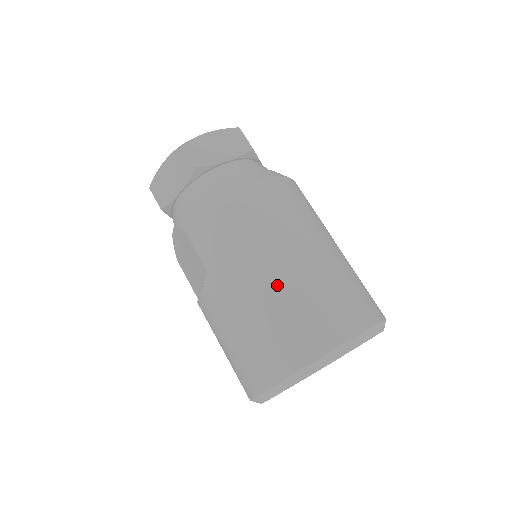
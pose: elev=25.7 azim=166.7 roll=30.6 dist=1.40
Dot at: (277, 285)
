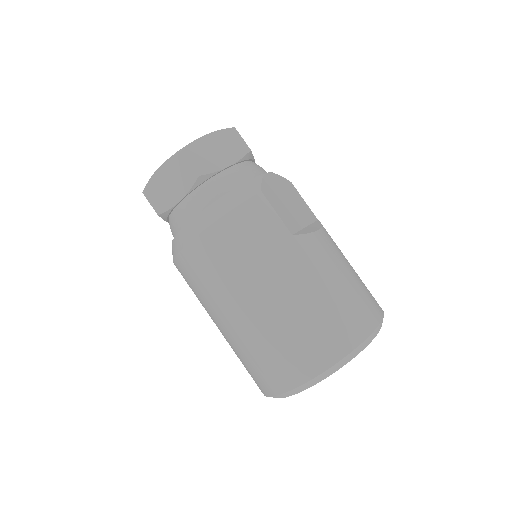
Dot at: (234, 335)
